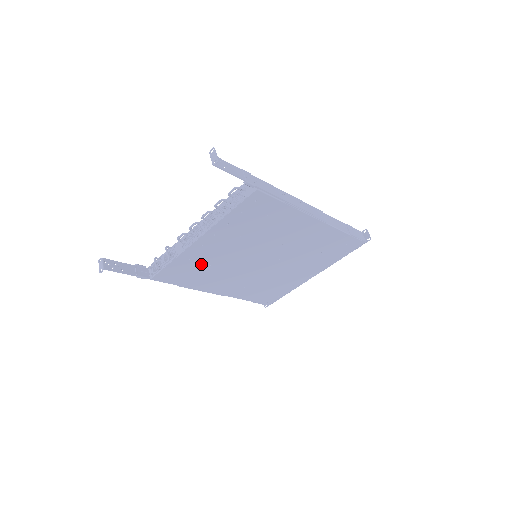
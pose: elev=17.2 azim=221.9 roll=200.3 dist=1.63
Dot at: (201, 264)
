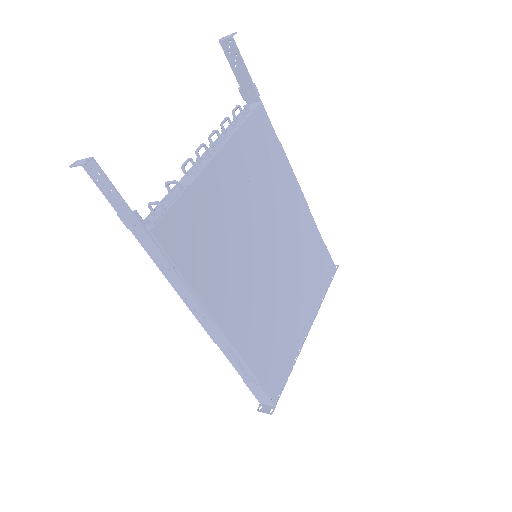
Dot at: (212, 224)
